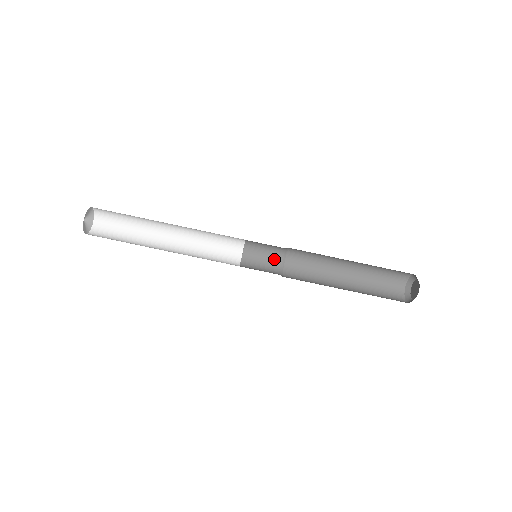
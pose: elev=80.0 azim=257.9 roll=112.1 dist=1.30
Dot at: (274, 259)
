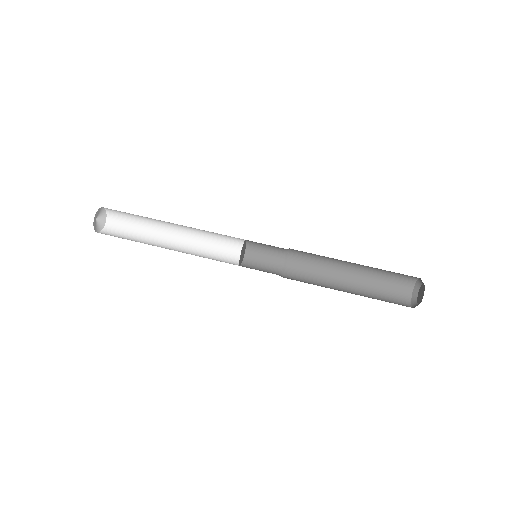
Dot at: (274, 265)
